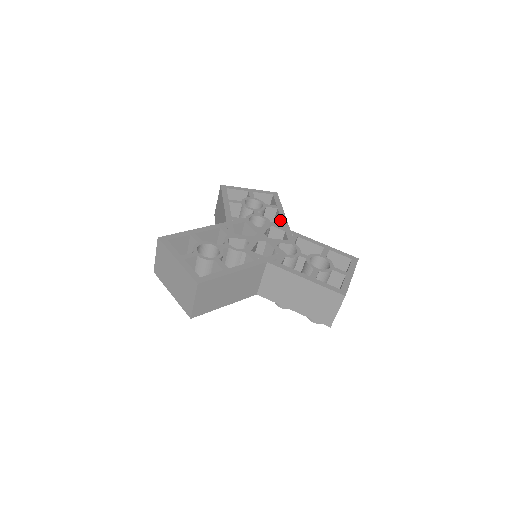
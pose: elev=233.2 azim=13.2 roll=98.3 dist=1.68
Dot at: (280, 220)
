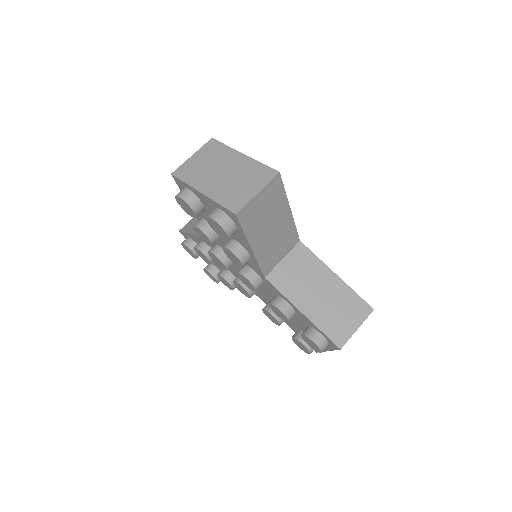
Dot at: occluded
